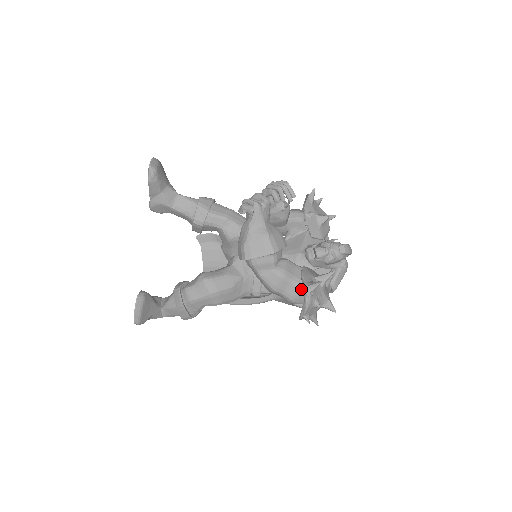
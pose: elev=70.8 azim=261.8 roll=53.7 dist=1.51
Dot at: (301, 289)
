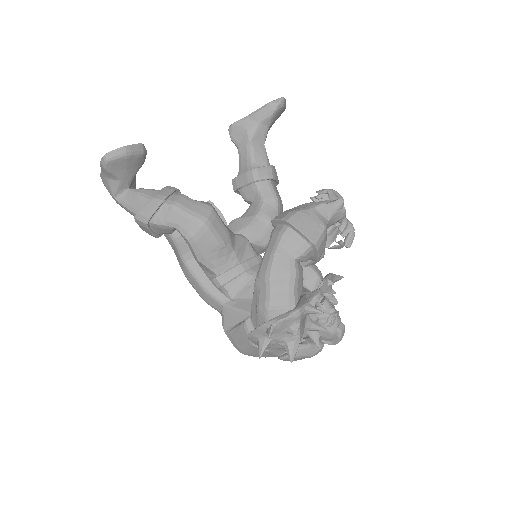
Dot at: (291, 304)
